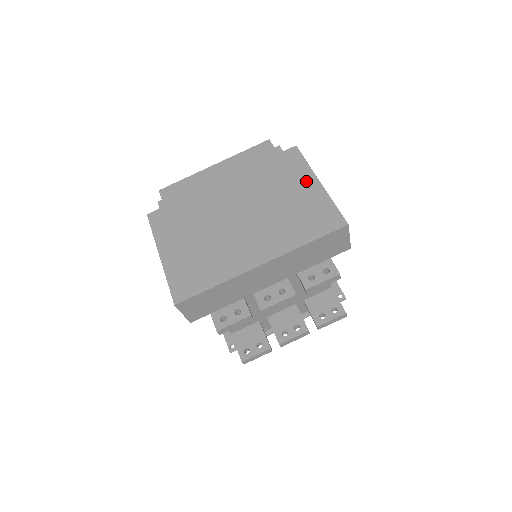
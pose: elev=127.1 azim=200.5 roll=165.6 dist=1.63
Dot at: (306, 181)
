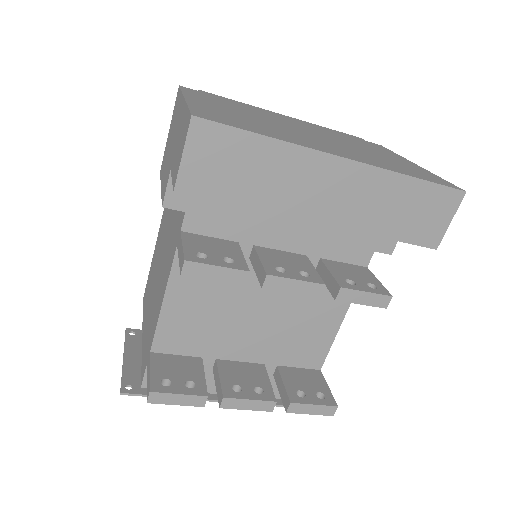
Dot at: (399, 157)
